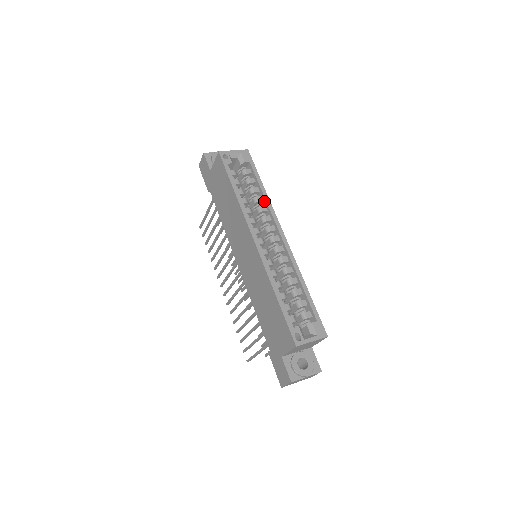
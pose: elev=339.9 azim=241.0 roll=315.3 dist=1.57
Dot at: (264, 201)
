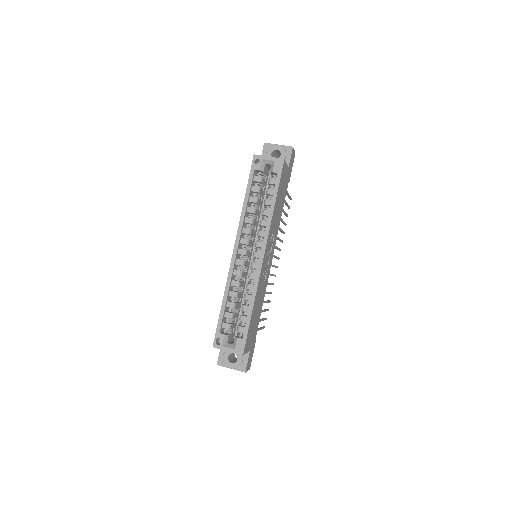
Dot at: (269, 216)
